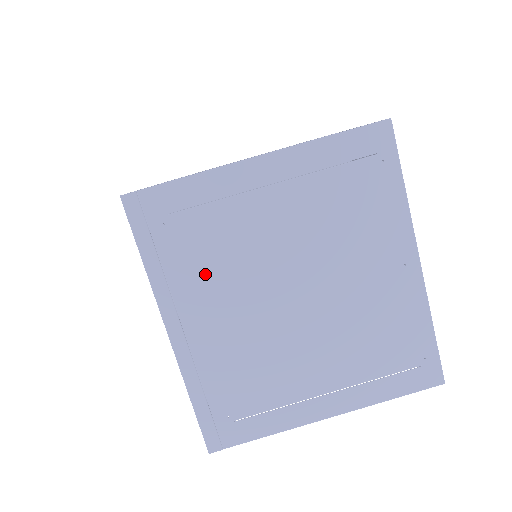
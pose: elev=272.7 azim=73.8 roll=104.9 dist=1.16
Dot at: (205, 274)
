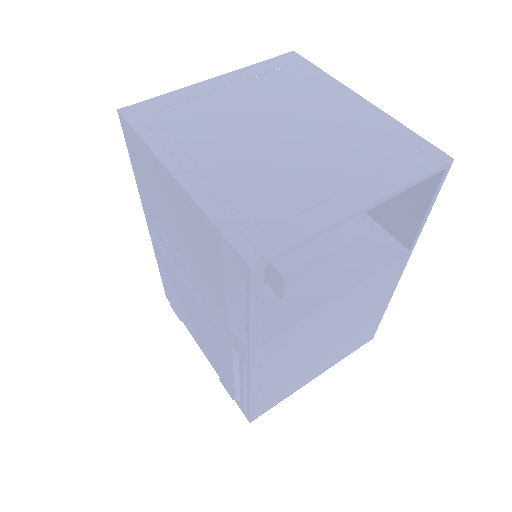
Dot at: (196, 134)
